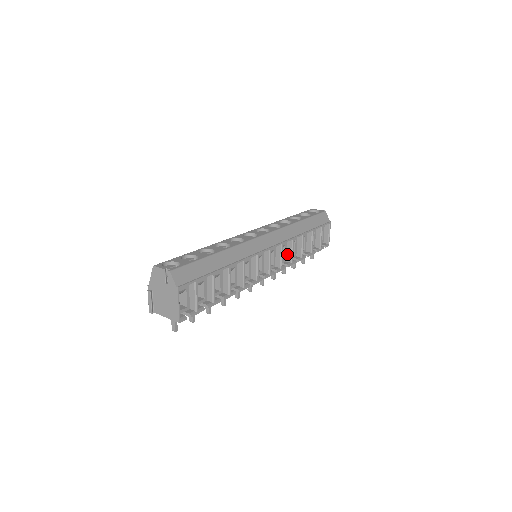
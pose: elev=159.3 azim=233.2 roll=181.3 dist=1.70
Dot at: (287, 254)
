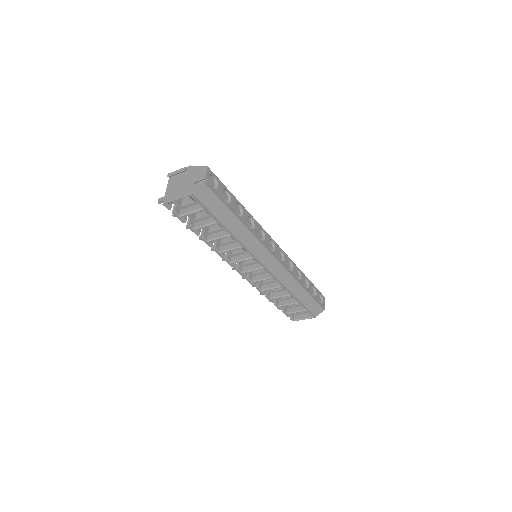
Dot at: (268, 284)
